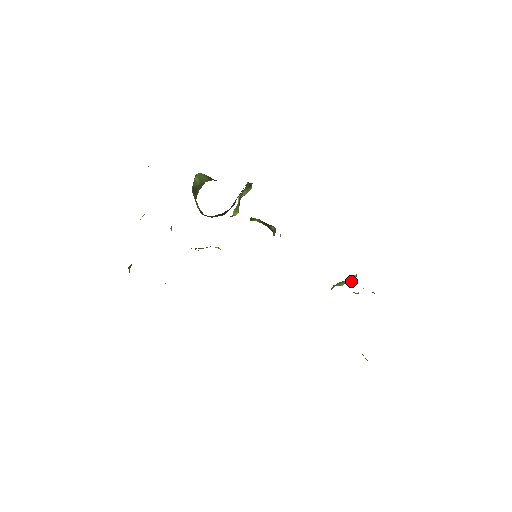
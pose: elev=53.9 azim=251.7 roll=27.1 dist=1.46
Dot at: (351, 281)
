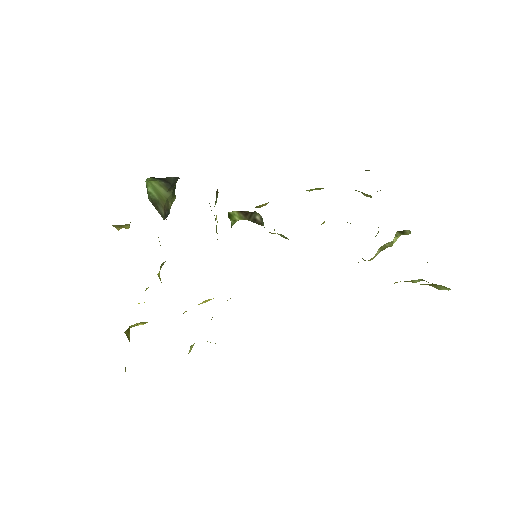
Dot at: occluded
